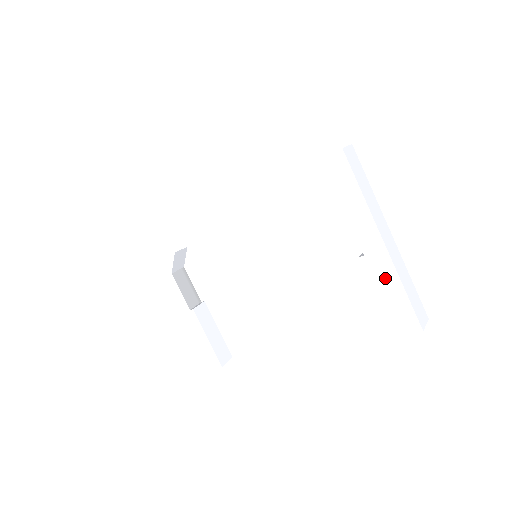
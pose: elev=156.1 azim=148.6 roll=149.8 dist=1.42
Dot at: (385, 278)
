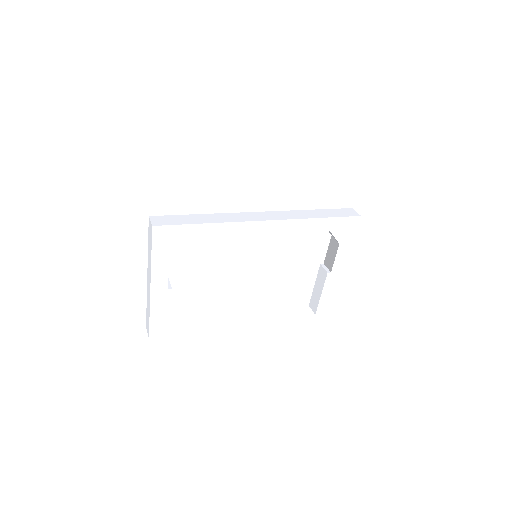
Dot at: (332, 285)
